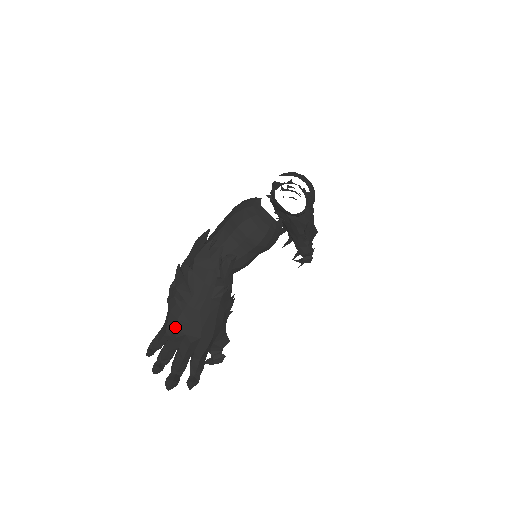
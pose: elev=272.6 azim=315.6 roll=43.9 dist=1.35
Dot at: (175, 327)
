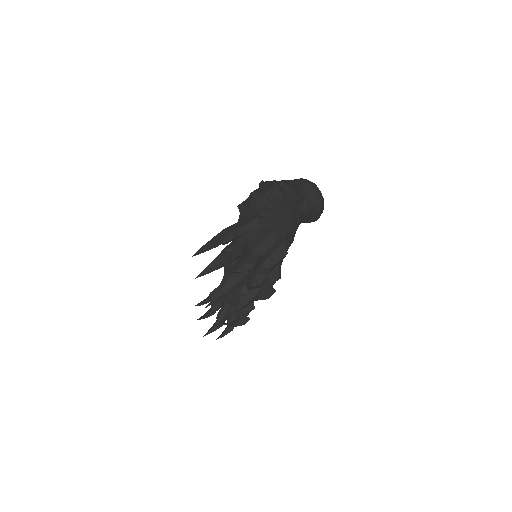
Dot at: (266, 217)
